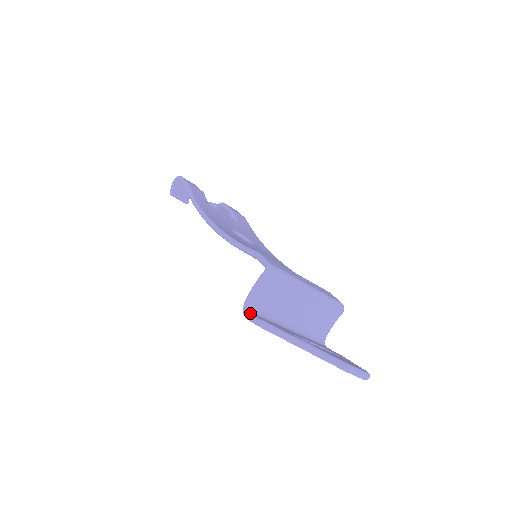
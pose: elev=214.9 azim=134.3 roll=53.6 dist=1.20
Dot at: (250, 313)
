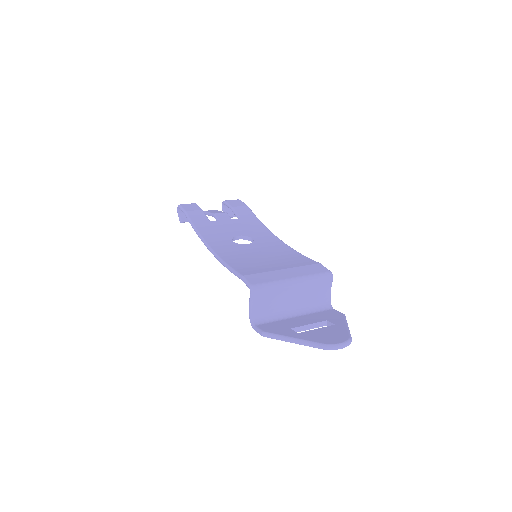
Dot at: (255, 326)
